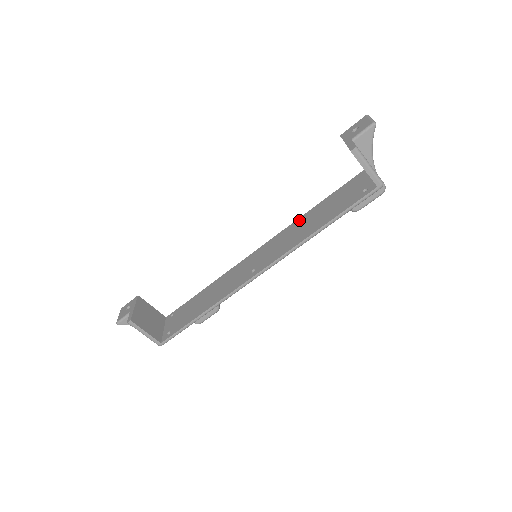
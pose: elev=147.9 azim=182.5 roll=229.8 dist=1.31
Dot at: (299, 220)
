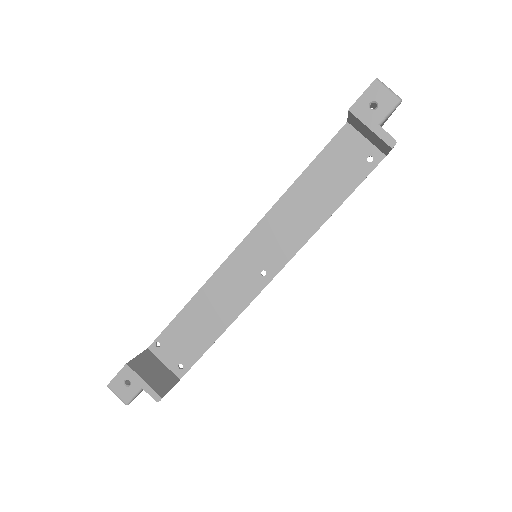
Dot at: (287, 198)
